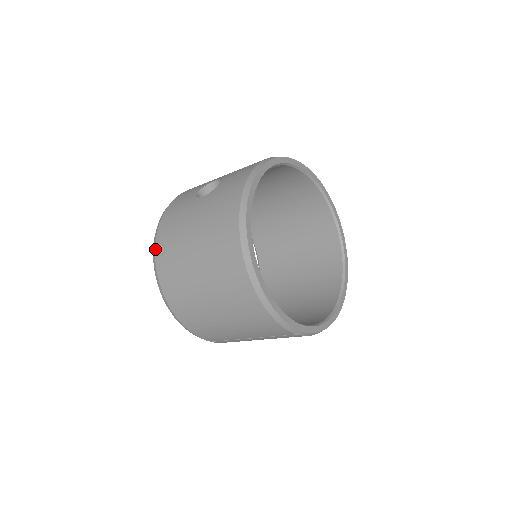
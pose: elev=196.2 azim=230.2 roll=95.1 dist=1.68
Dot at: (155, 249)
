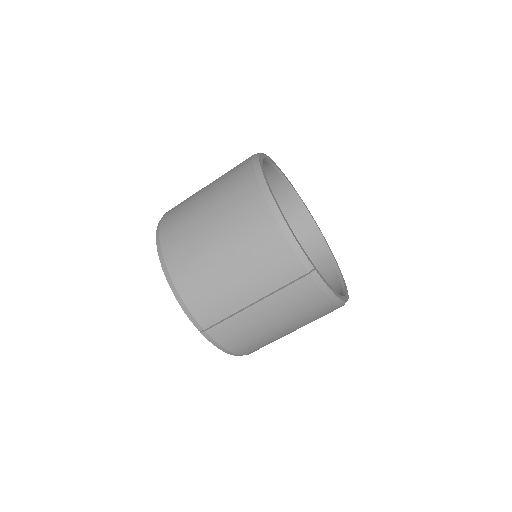
Dot at: (160, 223)
